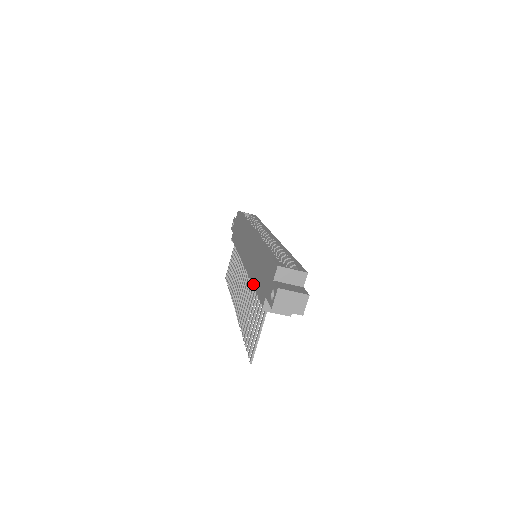
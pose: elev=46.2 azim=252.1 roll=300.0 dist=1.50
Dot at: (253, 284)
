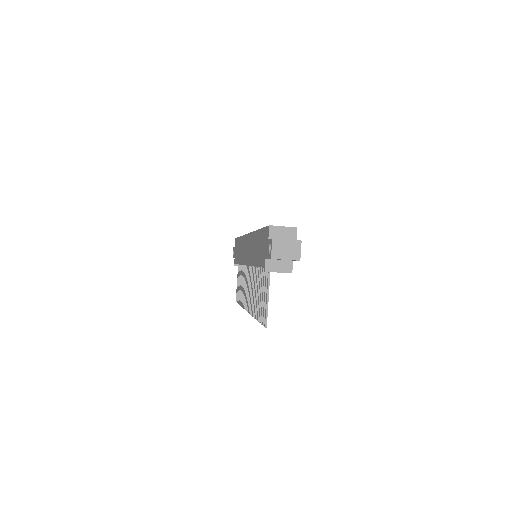
Dot at: (255, 265)
